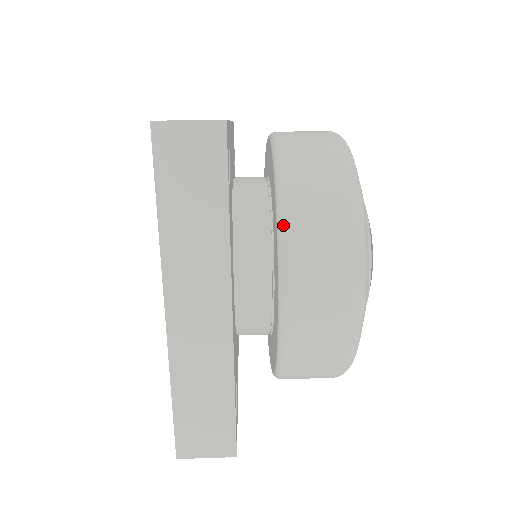
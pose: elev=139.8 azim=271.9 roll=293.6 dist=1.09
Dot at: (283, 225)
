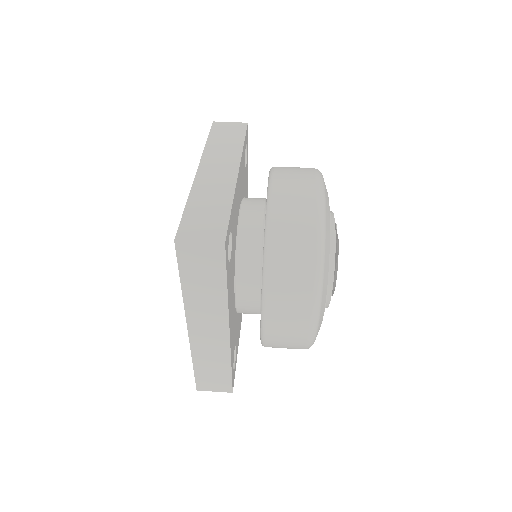
Dot at: (266, 283)
